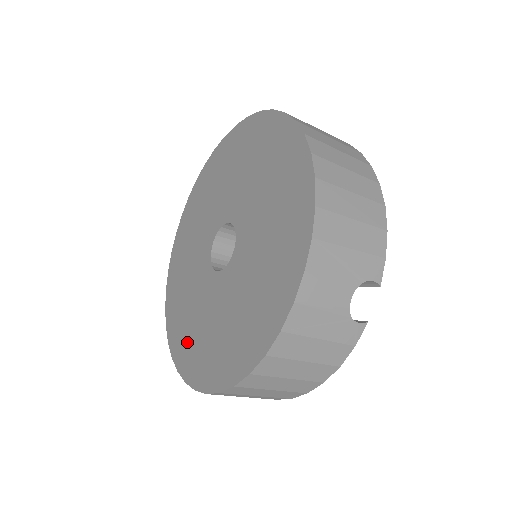
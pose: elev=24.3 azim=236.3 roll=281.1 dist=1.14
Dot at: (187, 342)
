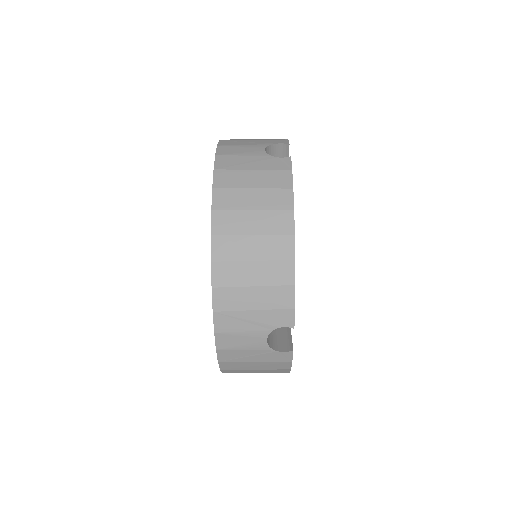
Dot at: occluded
